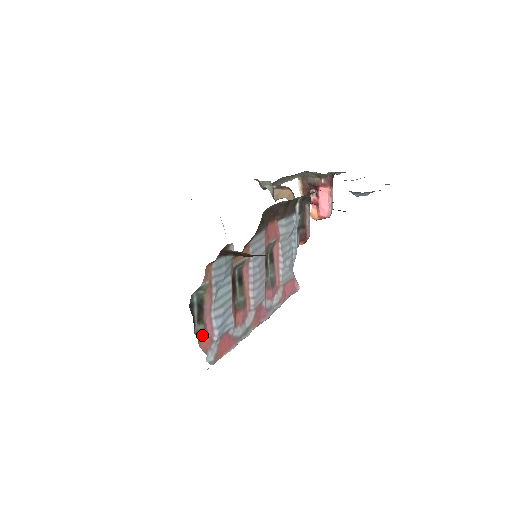
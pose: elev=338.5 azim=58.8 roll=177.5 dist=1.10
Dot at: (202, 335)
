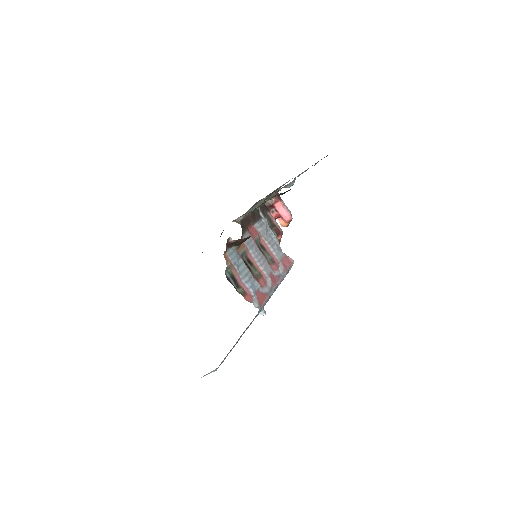
Dot at: (244, 294)
